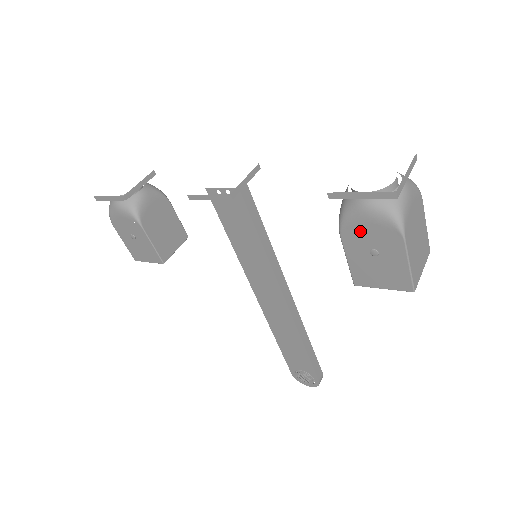
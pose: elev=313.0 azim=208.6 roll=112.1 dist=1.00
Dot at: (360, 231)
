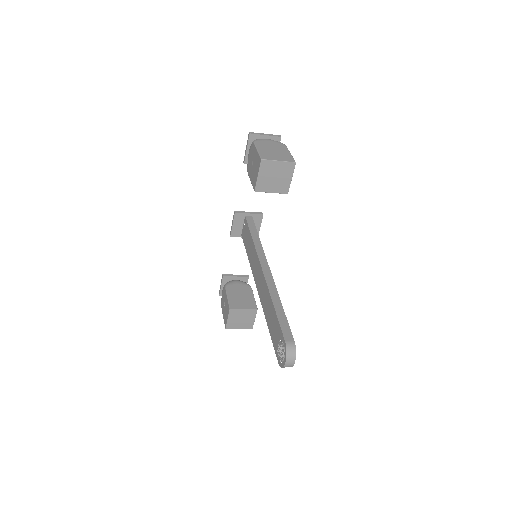
Dot at: (249, 162)
